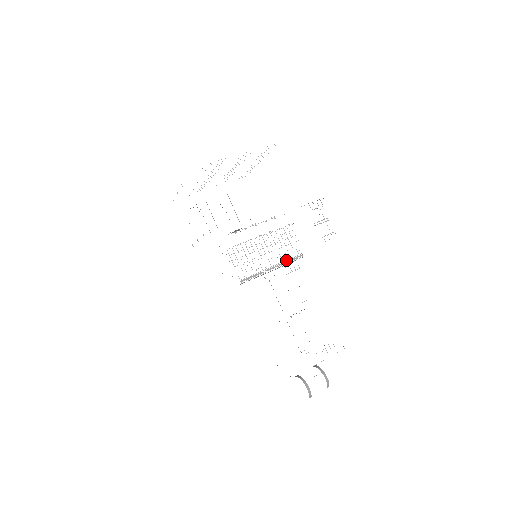
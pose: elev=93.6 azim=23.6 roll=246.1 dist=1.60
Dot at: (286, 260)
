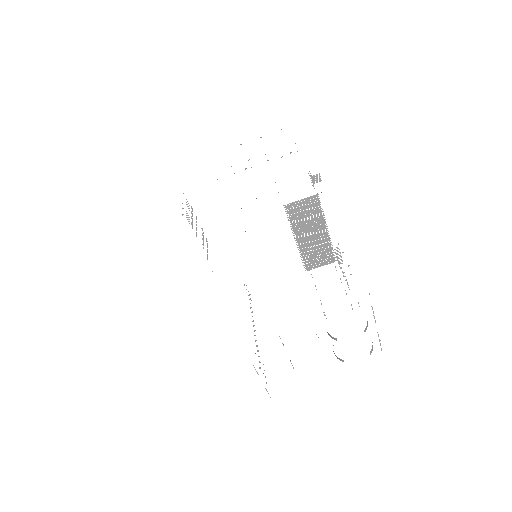
Dot at: (331, 242)
